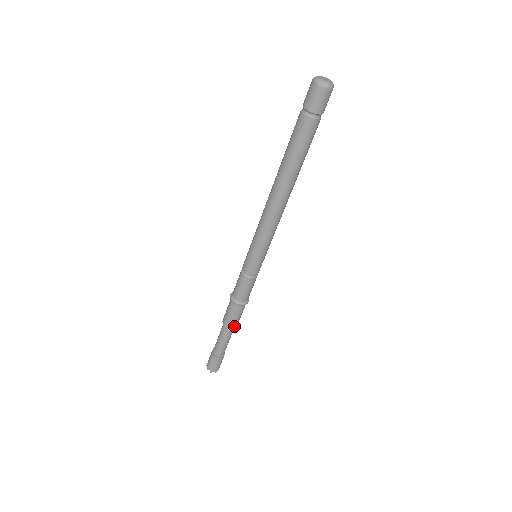
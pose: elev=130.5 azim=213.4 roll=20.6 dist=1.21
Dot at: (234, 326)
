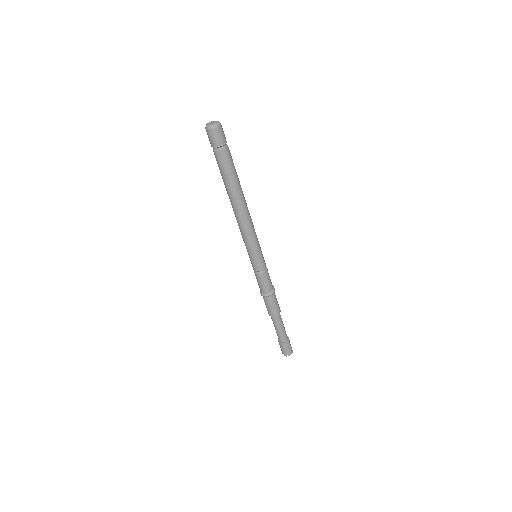
Dot at: (279, 312)
